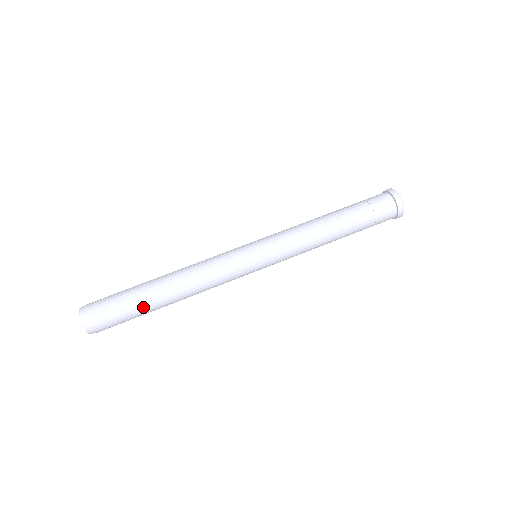
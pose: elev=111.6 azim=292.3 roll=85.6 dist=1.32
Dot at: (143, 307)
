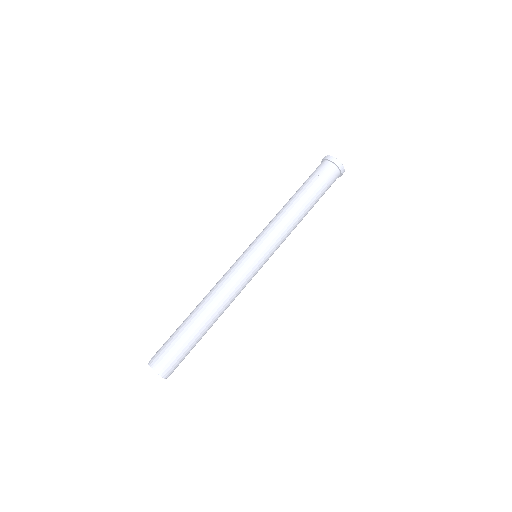
Dot at: (199, 340)
